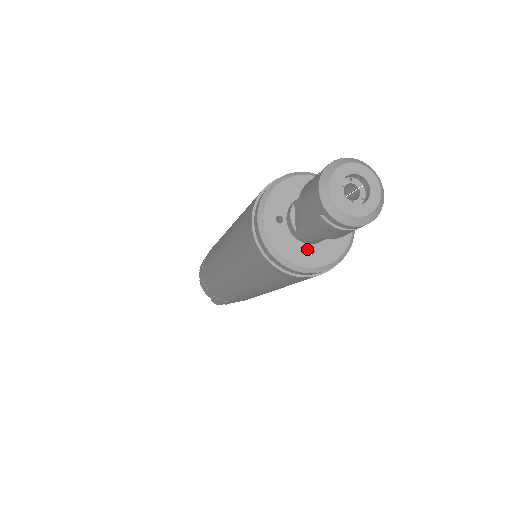
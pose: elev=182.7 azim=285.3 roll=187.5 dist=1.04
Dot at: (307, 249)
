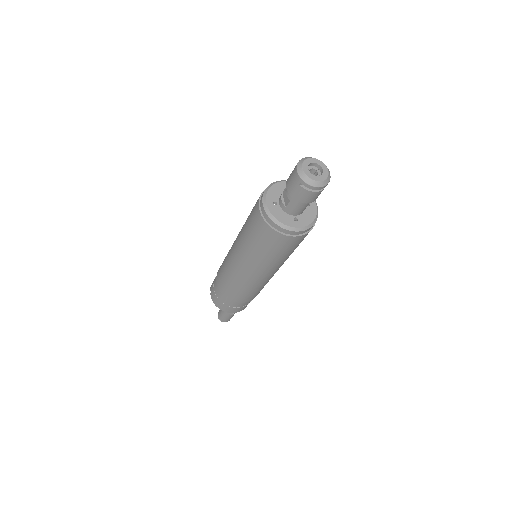
Dot at: (293, 218)
